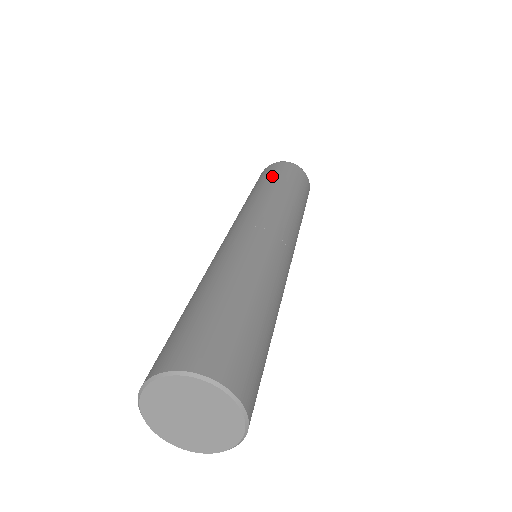
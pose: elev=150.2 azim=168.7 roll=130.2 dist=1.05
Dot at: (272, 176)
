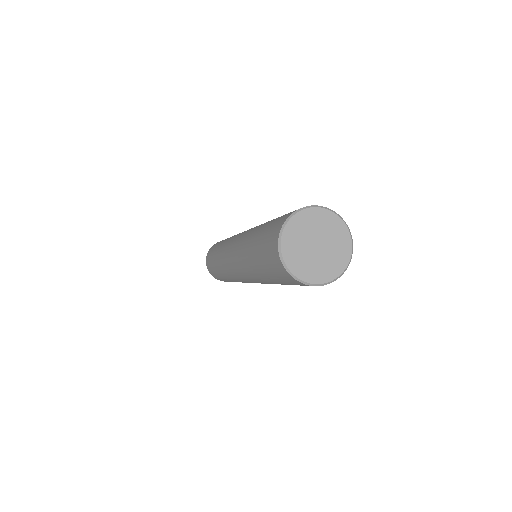
Dot at: (215, 247)
